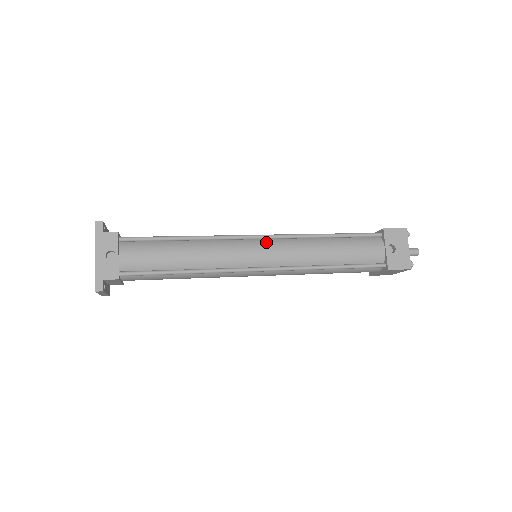
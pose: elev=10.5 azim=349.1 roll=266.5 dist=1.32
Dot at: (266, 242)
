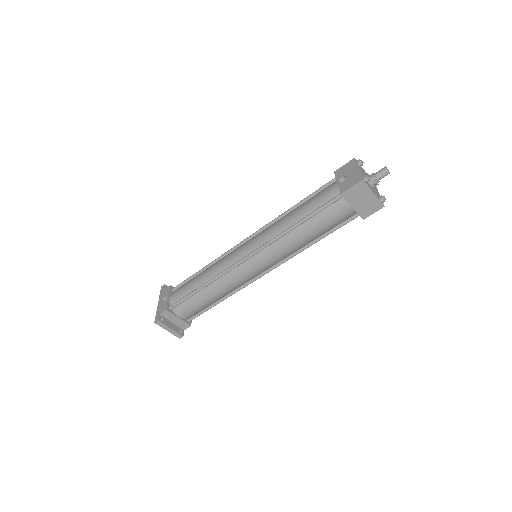
Dot at: (251, 239)
